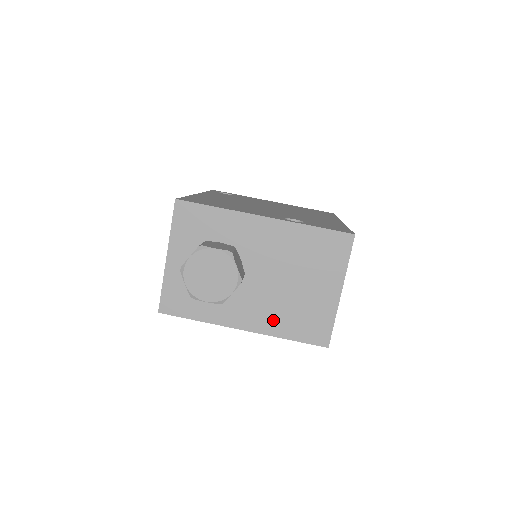
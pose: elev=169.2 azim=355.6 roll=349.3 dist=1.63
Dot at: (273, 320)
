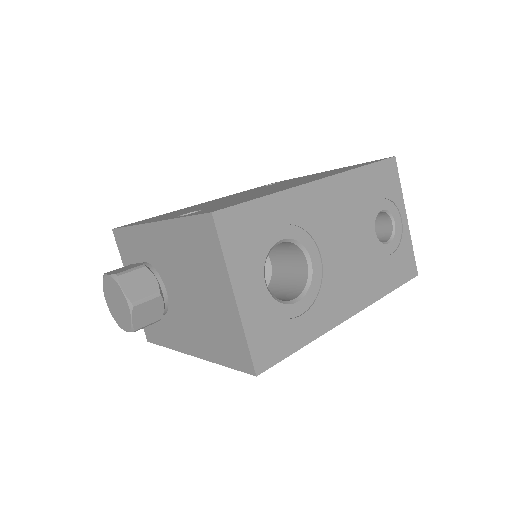
Dot at: (204, 342)
